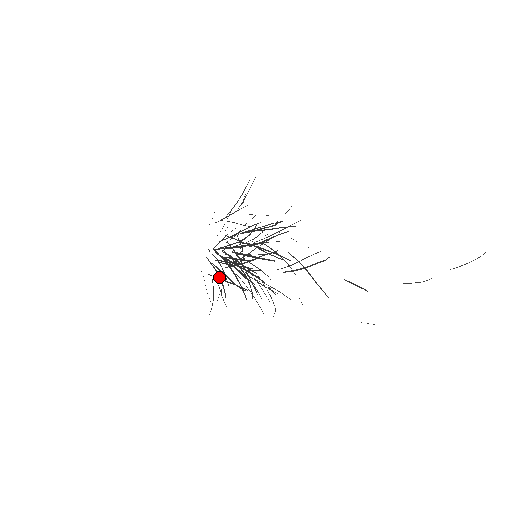
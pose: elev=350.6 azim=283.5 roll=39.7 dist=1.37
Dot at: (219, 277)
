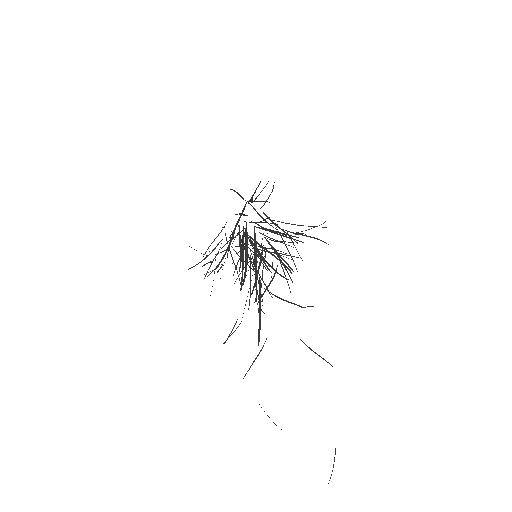
Dot at: (241, 249)
